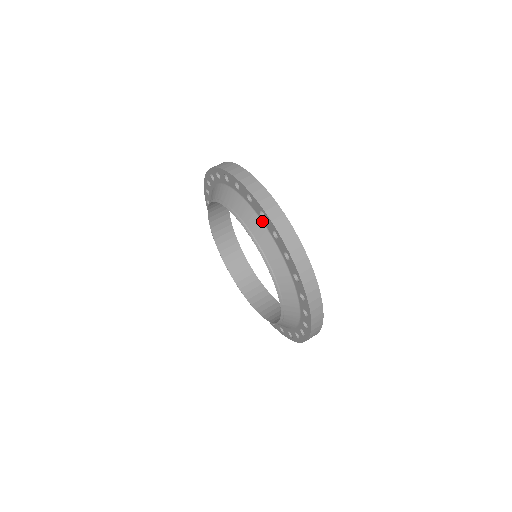
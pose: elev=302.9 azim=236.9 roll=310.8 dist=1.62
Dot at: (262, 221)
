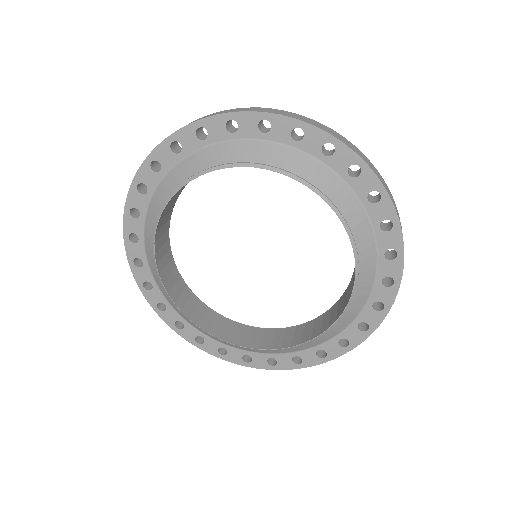
Dot at: (237, 140)
